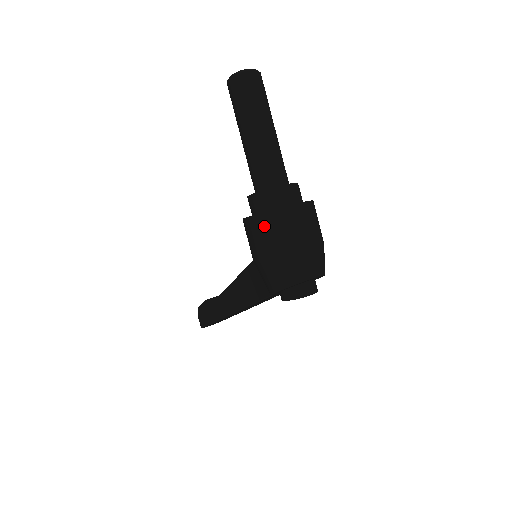
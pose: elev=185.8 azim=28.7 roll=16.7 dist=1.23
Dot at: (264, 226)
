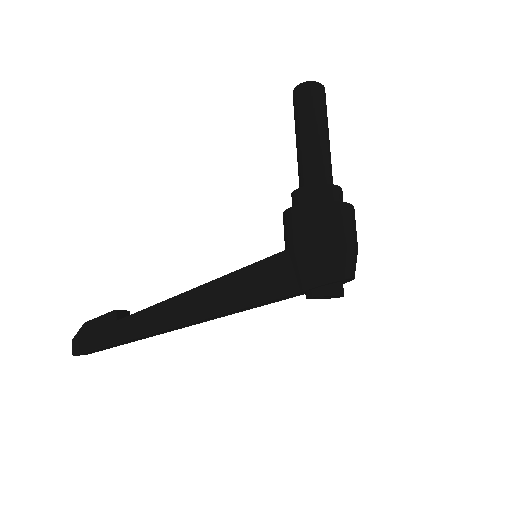
Dot at: (338, 214)
